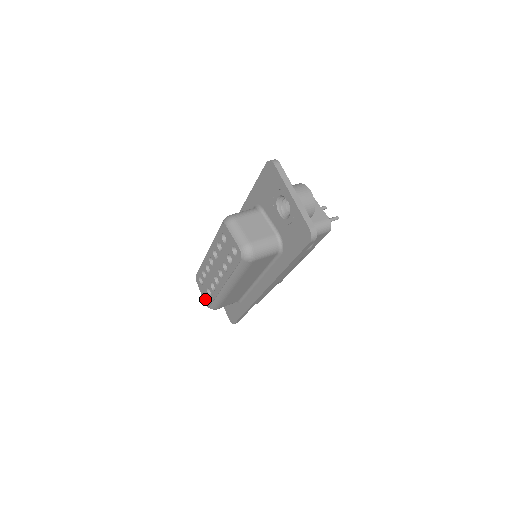
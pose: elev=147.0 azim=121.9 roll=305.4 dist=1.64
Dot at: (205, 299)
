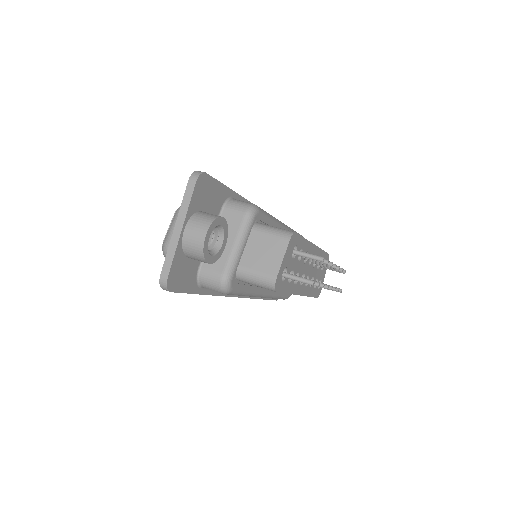
Dot at: occluded
